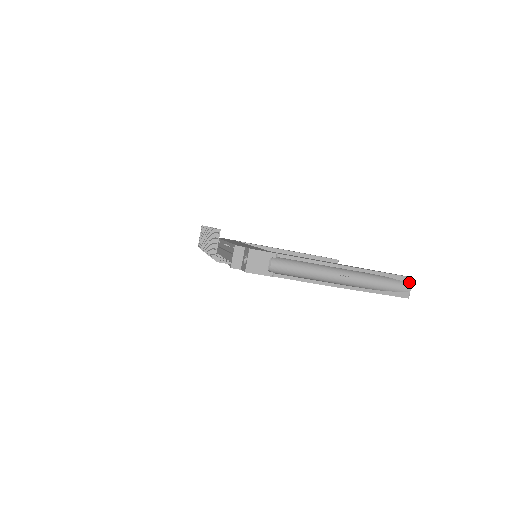
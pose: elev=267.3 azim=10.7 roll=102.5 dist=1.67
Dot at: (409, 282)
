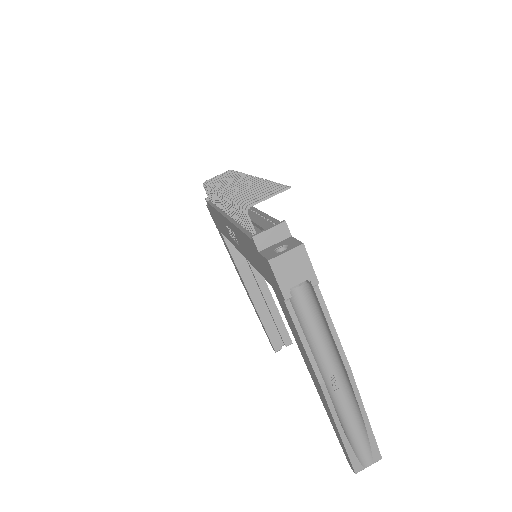
Dot at: (375, 459)
